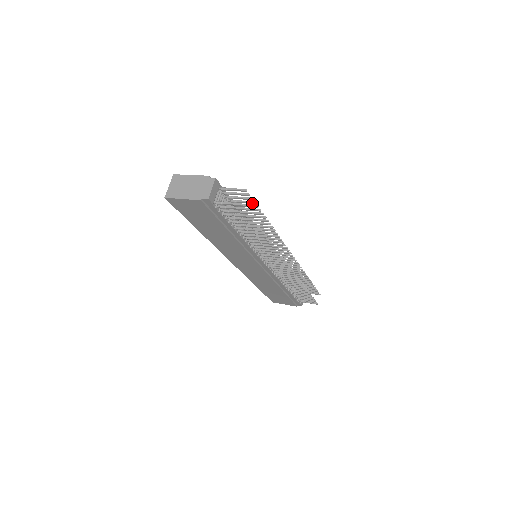
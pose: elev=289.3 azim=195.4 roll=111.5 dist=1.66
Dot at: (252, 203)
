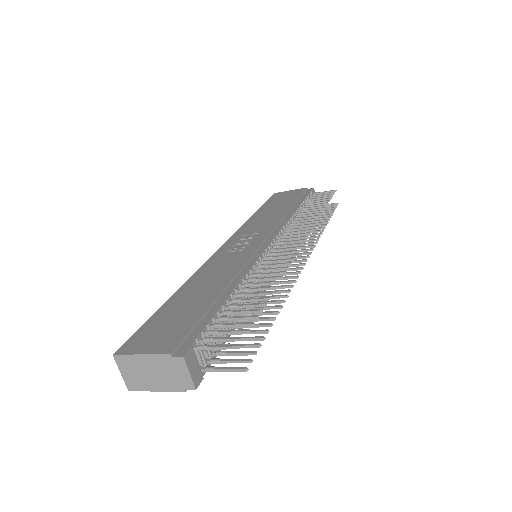
Dot at: (249, 325)
